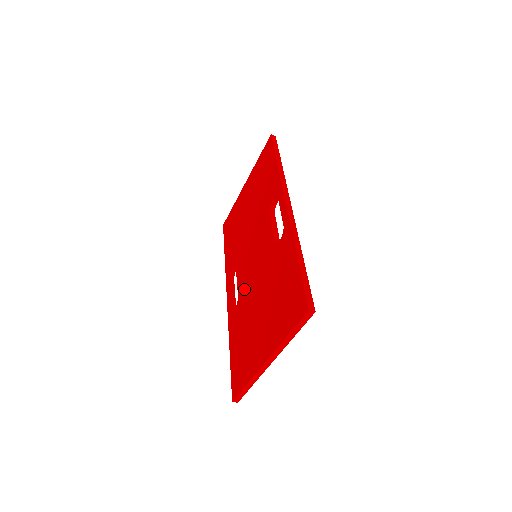
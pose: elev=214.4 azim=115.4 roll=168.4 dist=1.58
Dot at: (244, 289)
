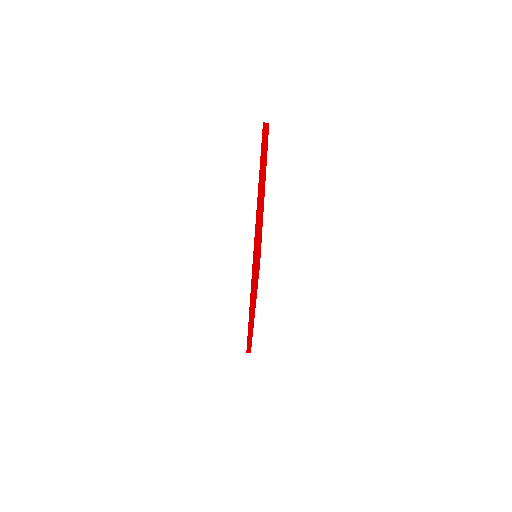
Dot at: occluded
